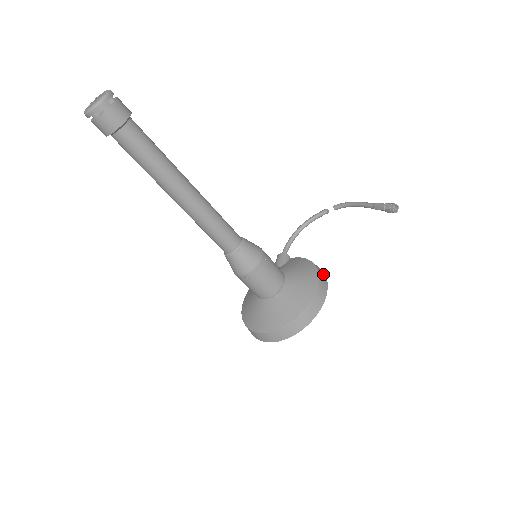
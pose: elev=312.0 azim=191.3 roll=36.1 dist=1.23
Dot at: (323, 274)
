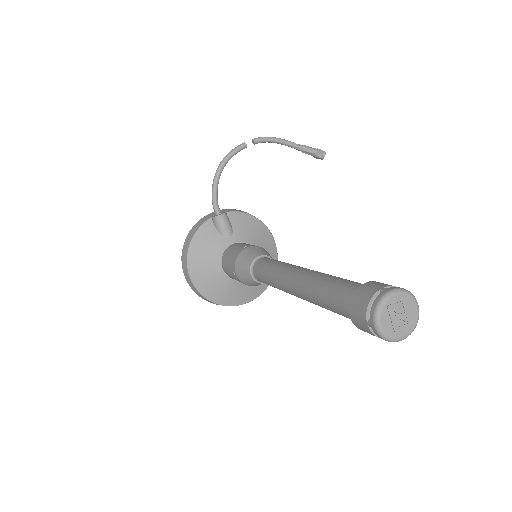
Dot at: occluded
